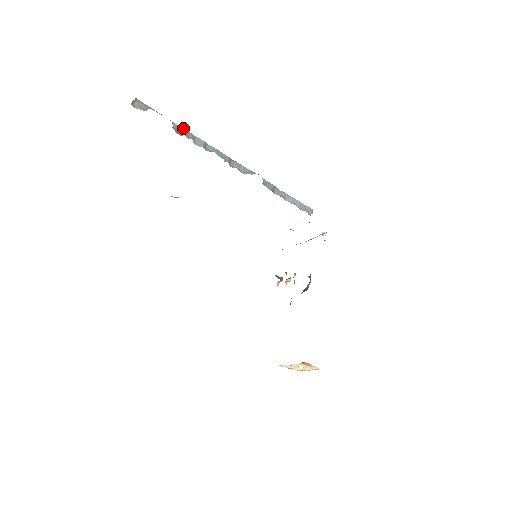
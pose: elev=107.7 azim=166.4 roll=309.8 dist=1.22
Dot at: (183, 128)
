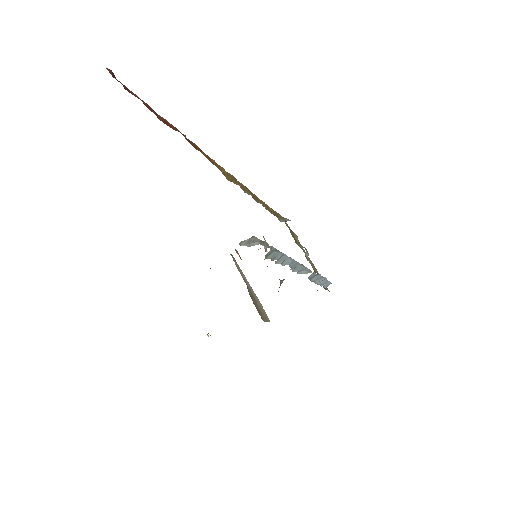
Dot at: occluded
